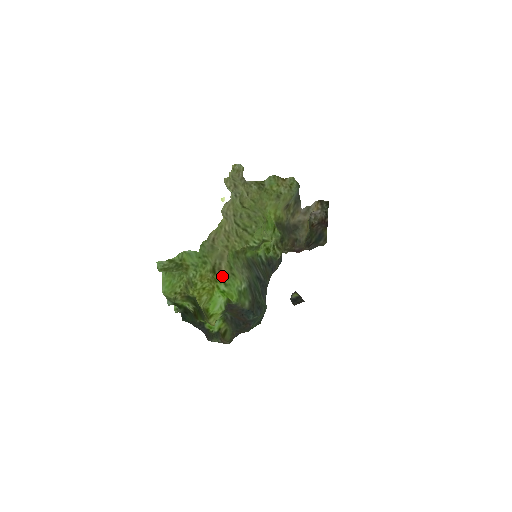
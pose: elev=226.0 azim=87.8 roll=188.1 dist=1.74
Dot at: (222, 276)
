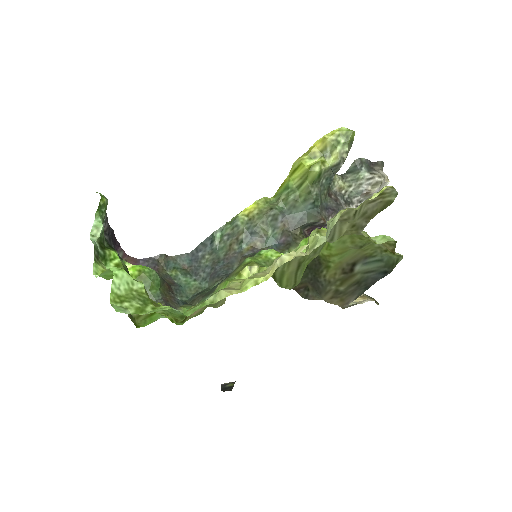
Dot at: (189, 317)
